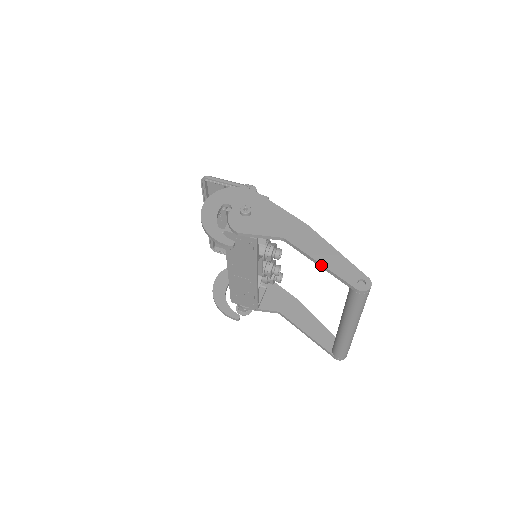
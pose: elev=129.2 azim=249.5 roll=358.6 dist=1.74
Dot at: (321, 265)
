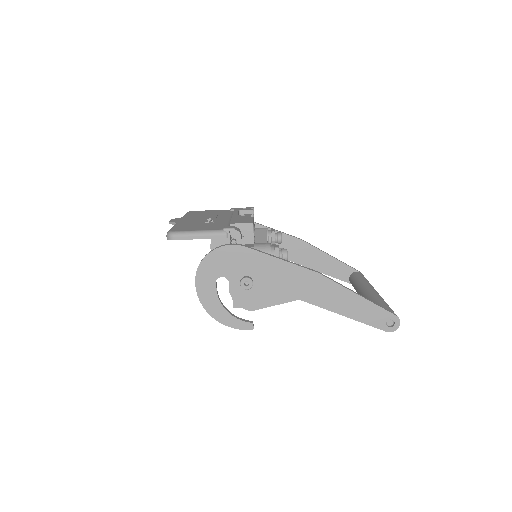
Dot at: (347, 317)
